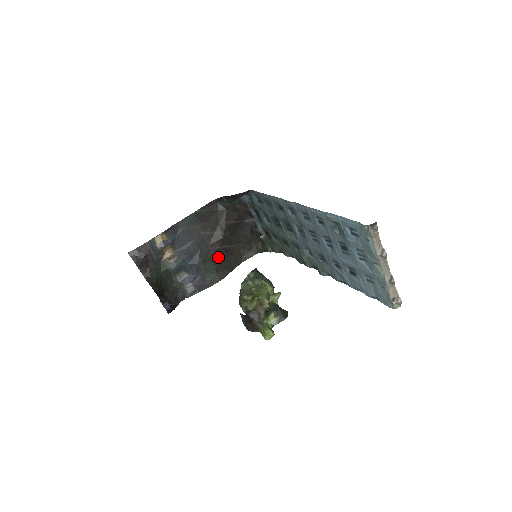
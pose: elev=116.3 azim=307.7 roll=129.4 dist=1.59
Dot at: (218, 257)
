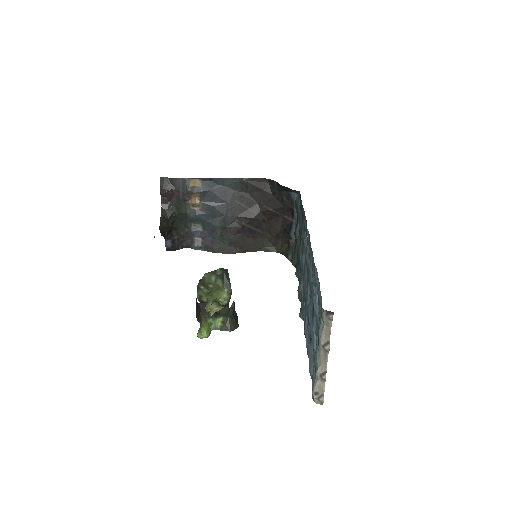
Dot at: (239, 232)
